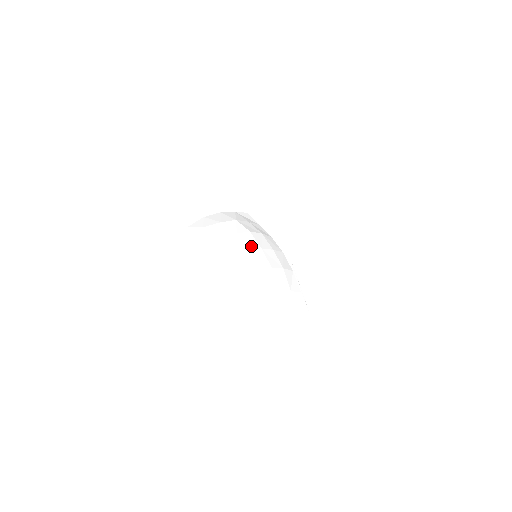
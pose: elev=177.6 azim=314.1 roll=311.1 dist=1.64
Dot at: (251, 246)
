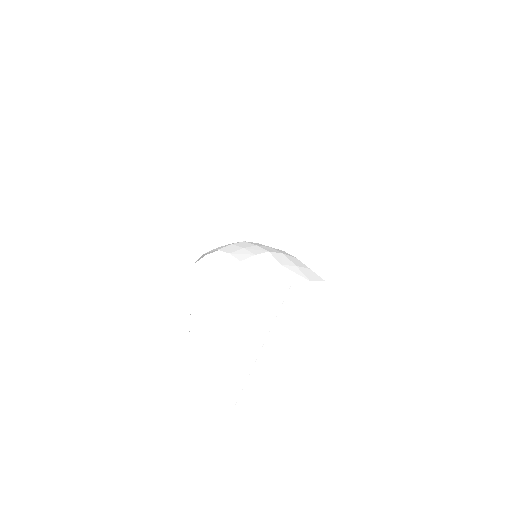
Dot at: (246, 246)
